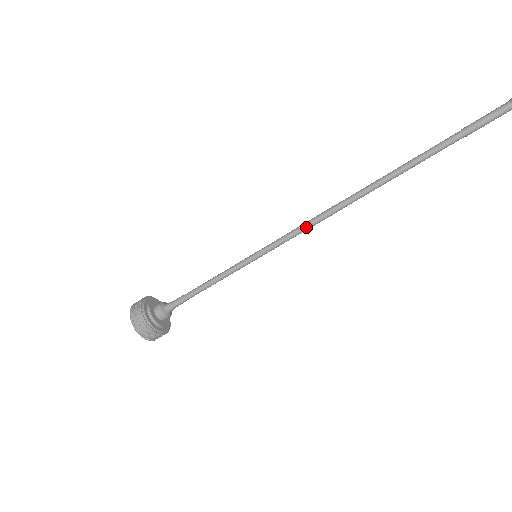
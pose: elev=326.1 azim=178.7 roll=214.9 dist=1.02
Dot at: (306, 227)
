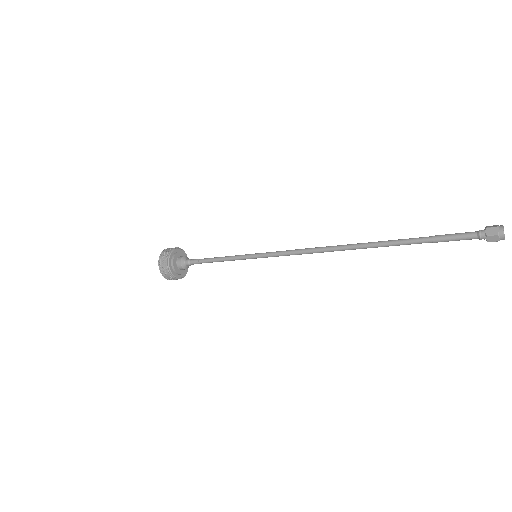
Dot at: (296, 253)
